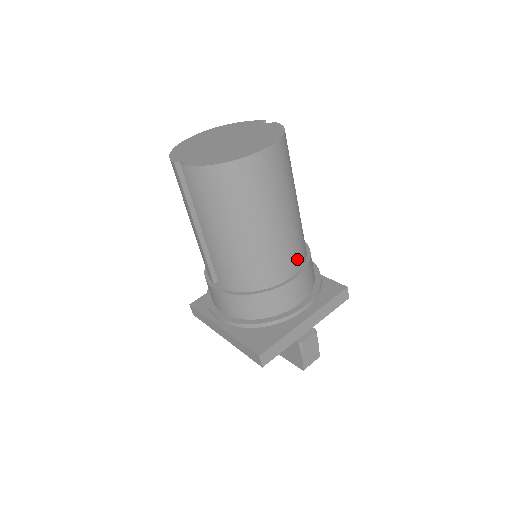
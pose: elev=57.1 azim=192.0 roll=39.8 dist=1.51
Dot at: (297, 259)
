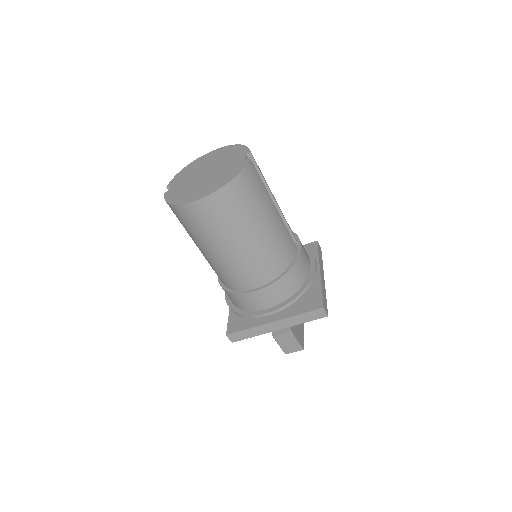
Dot at: (262, 276)
